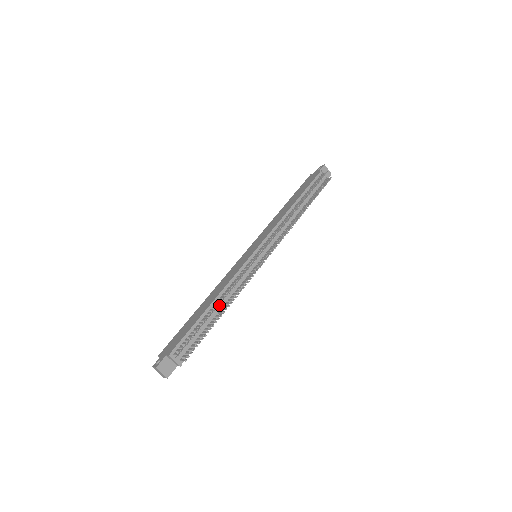
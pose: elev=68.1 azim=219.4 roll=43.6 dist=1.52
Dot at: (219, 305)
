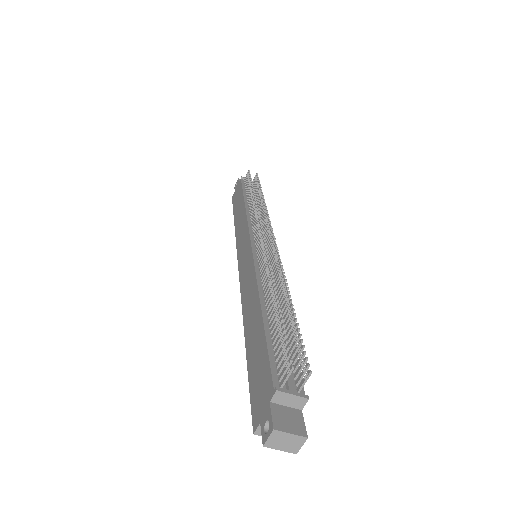
Dot at: occluded
